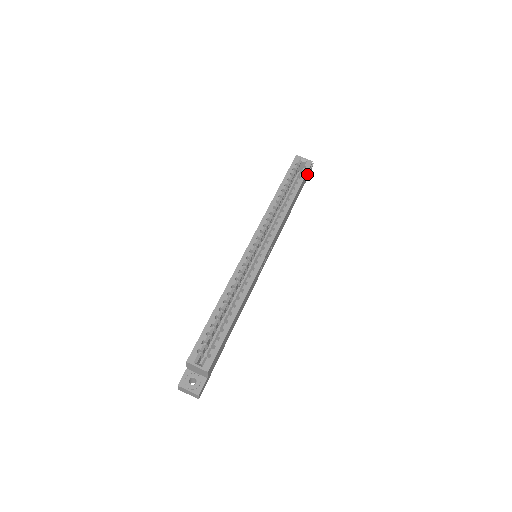
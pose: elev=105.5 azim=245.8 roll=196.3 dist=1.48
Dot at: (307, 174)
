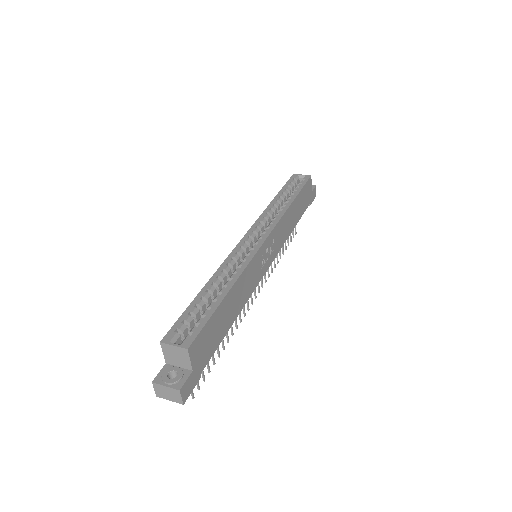
Dot at: (308, 189)
